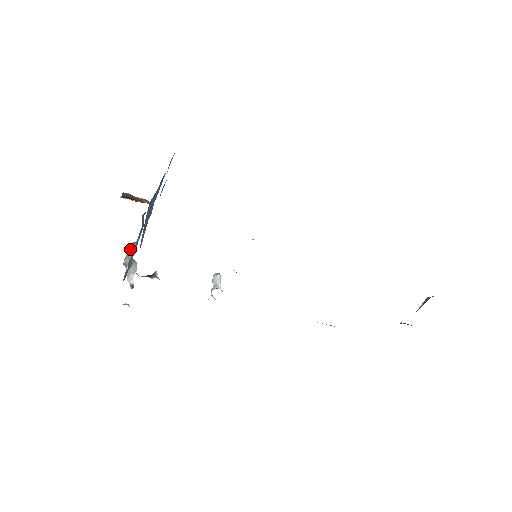
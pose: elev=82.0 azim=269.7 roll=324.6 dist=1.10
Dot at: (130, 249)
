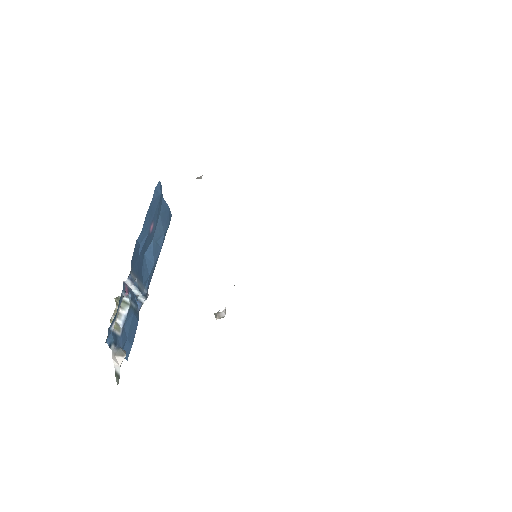
Dot at: (120, 313)
